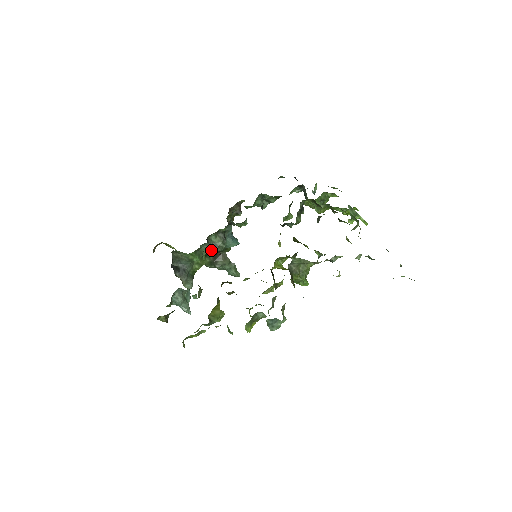
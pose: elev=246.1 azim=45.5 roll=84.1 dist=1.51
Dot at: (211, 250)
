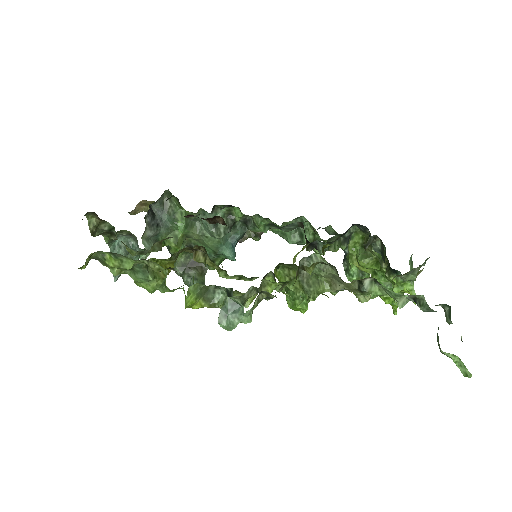
Dot at: (203, 233)
